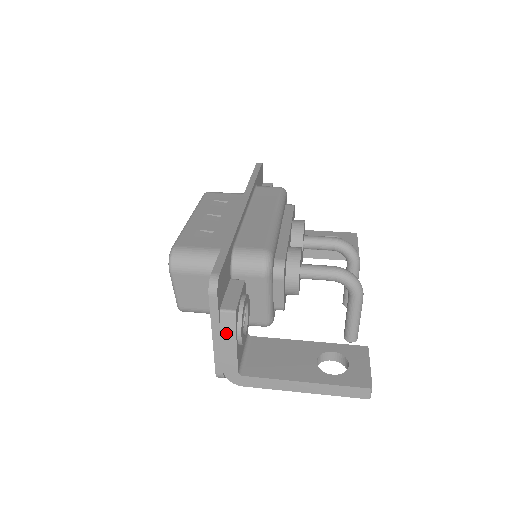
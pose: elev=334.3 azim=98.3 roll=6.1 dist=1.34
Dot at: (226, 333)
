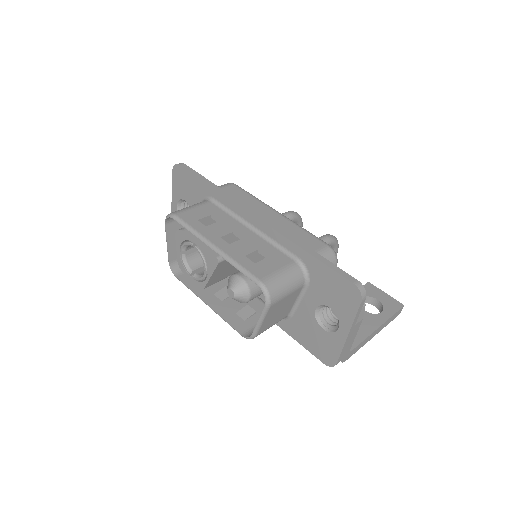
Dot at: (357, 325)
